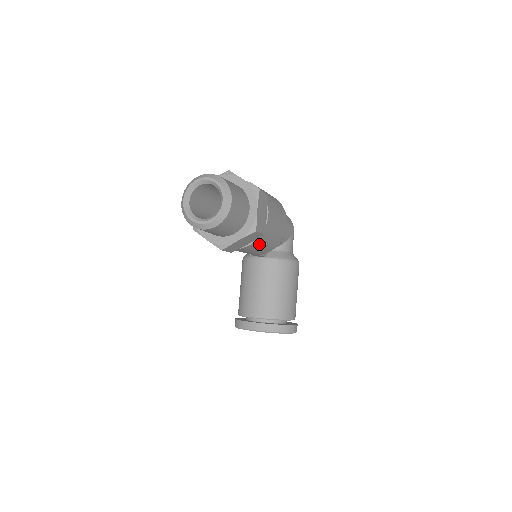
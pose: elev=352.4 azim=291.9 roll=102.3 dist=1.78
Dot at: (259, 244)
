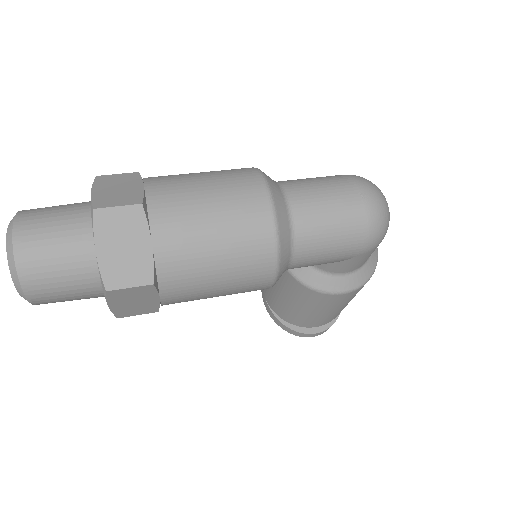
Dot at: occluded
